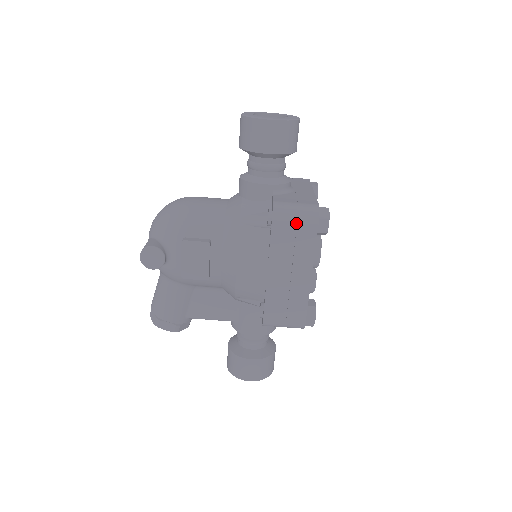
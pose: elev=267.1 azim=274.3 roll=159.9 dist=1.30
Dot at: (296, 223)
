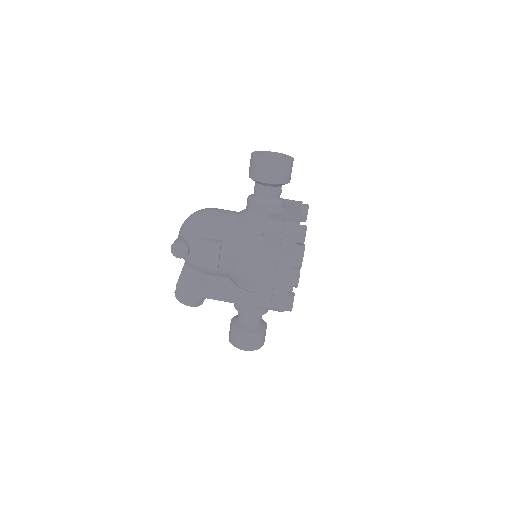
Dot at: (281, 235)
